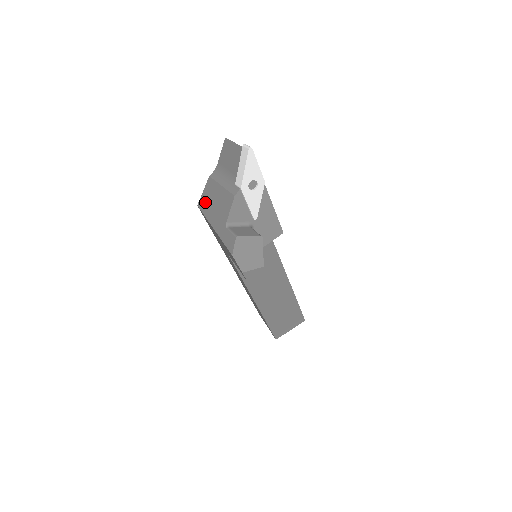
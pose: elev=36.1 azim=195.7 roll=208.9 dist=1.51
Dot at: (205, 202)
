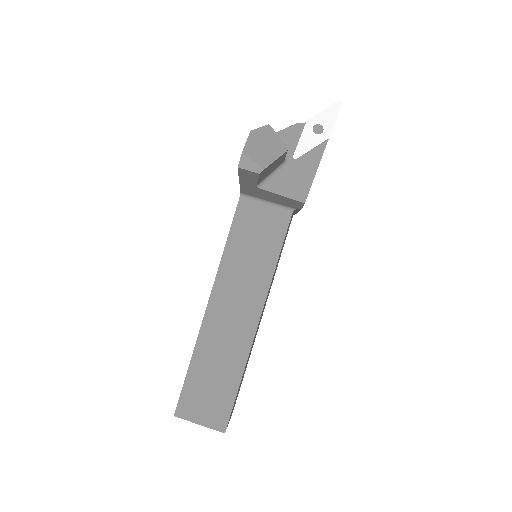
Dot at: occluded
